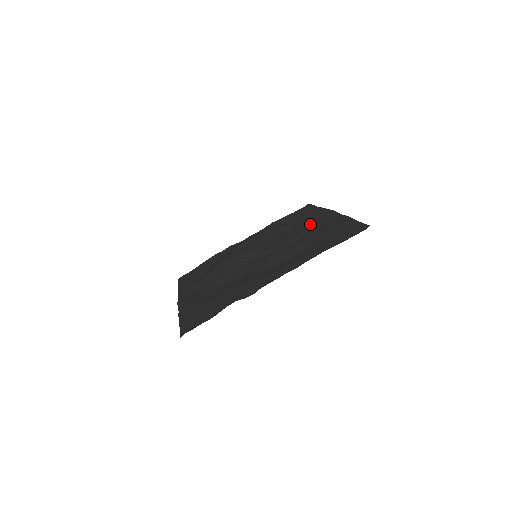
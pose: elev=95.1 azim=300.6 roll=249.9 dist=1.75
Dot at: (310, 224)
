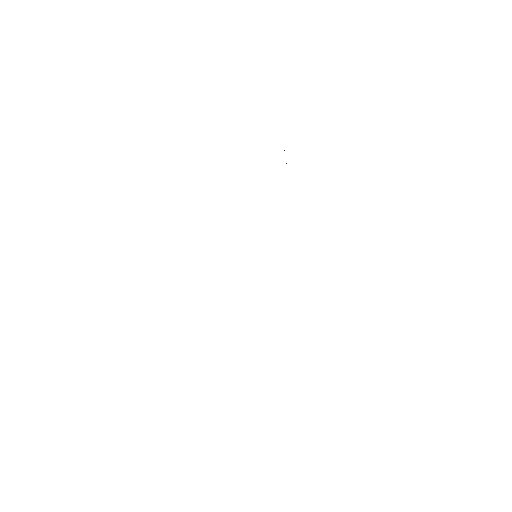
Dot at: occluded
